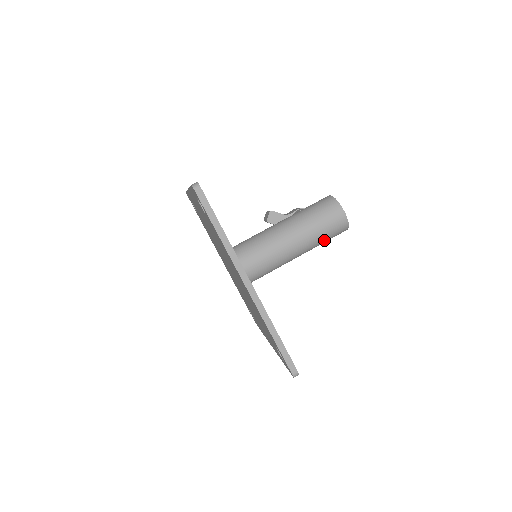
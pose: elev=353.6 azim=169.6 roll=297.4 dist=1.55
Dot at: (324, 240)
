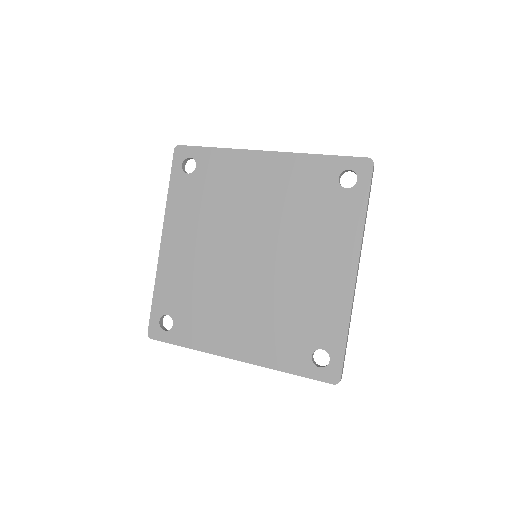
Dot at: occluded
